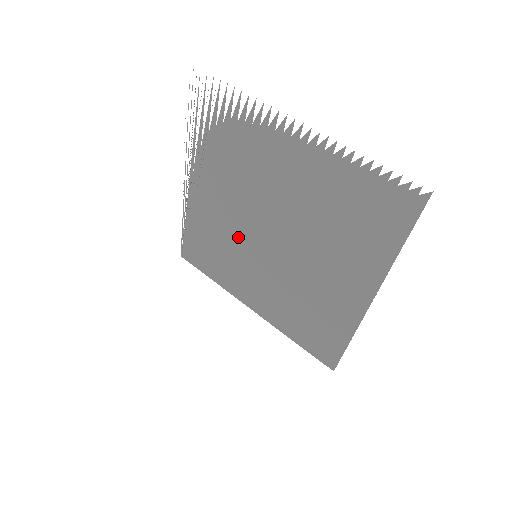
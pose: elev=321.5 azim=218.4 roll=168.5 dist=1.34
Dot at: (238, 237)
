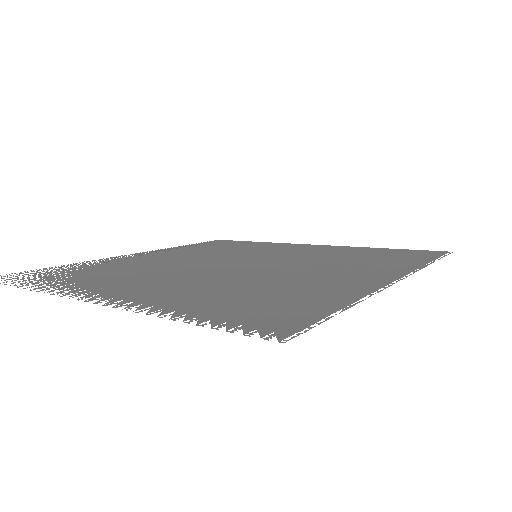
Dot at: occluded
